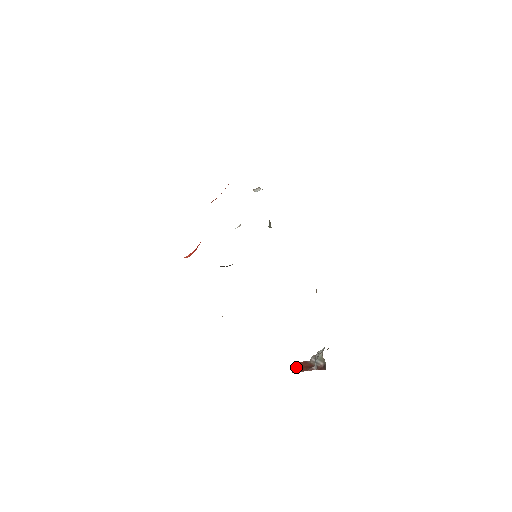
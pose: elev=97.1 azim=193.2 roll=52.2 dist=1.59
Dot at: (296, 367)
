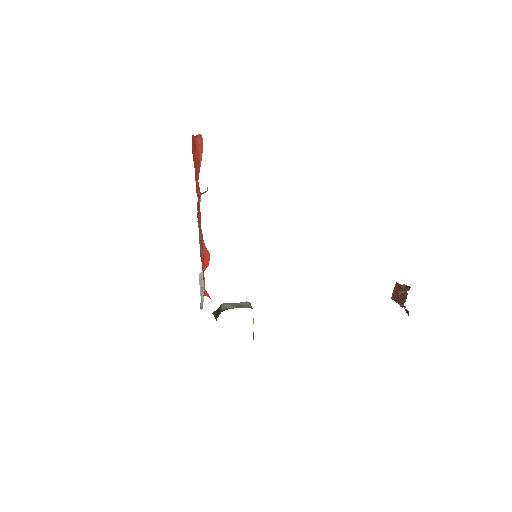
Dot at: (394, 291)
